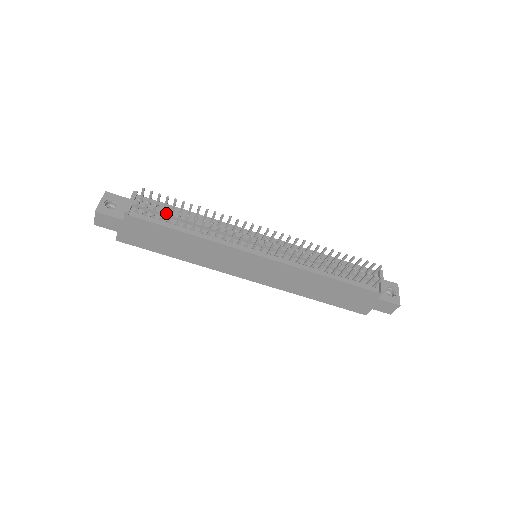
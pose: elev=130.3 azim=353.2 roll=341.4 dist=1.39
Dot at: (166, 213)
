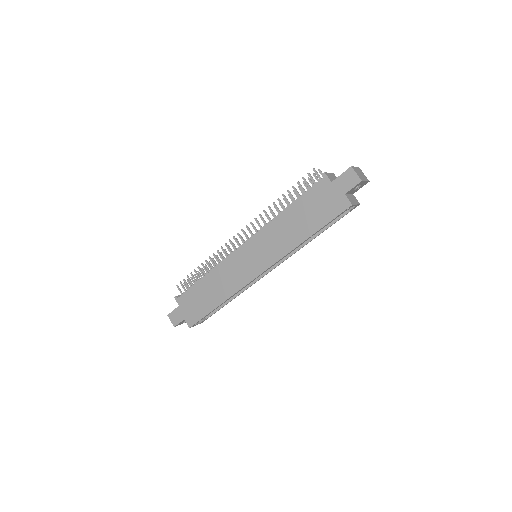
Dot at: occluded
